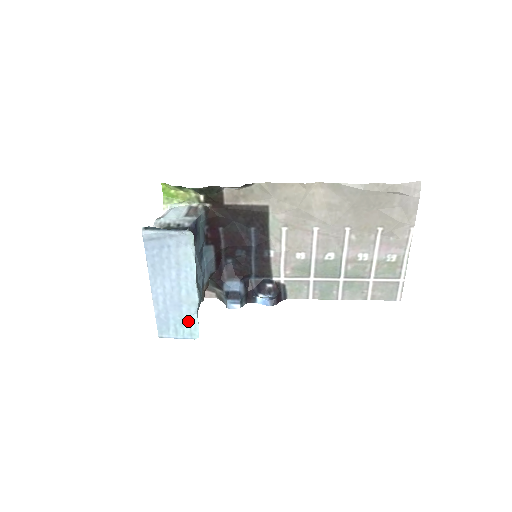
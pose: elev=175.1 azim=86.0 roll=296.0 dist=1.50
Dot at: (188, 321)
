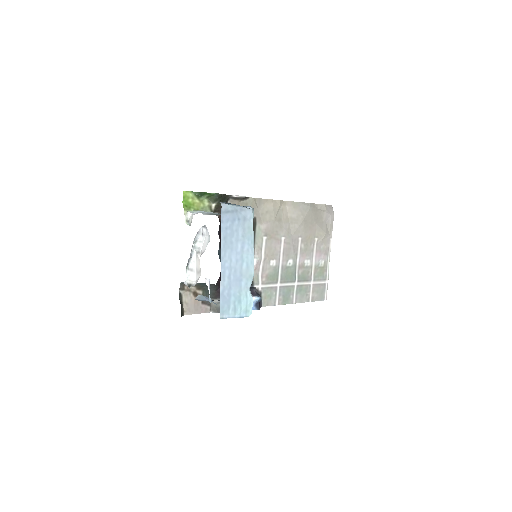
Dot at: (245, 297)
